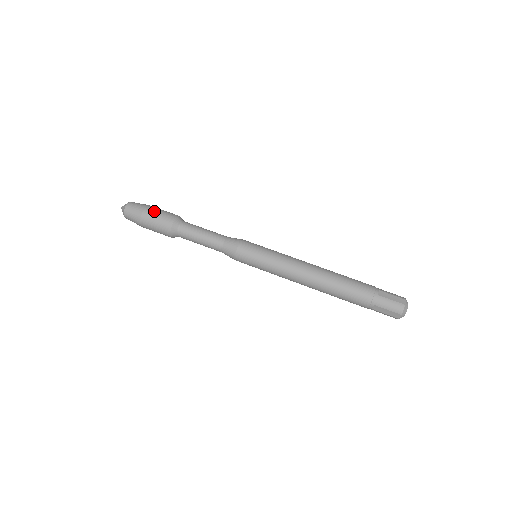
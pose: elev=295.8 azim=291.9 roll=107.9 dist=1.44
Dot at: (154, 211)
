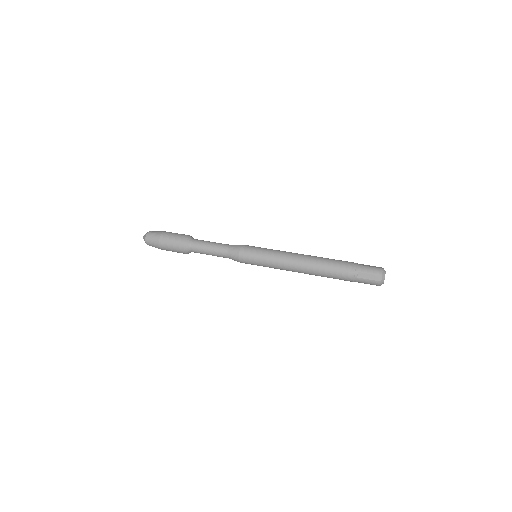
Dot at: (171, 232)
